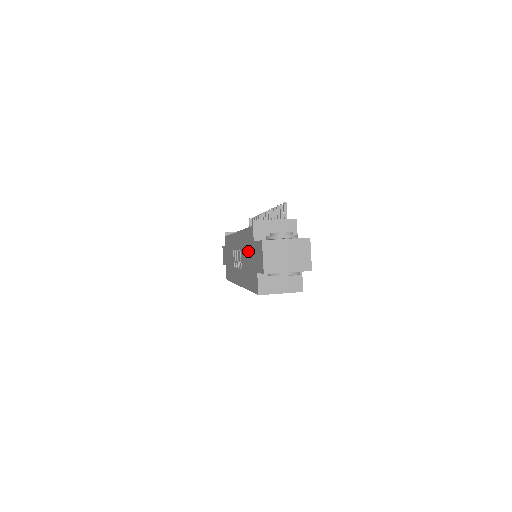
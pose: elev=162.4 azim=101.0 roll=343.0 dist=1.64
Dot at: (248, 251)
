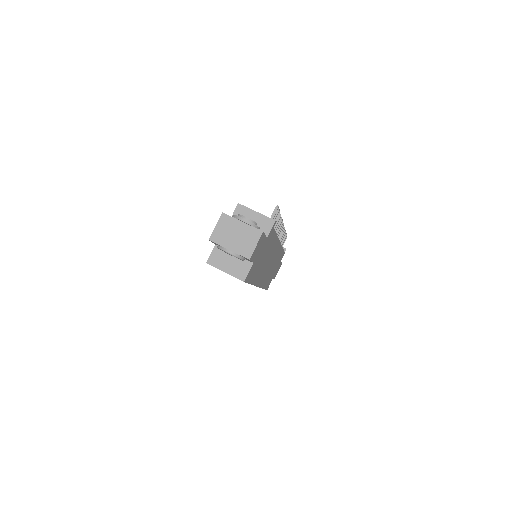
Dot at: occluded
